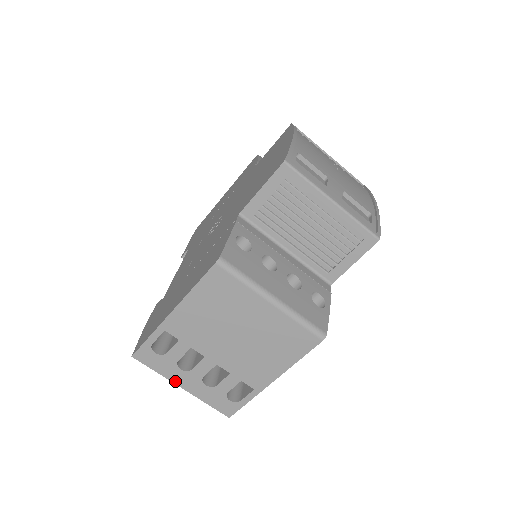
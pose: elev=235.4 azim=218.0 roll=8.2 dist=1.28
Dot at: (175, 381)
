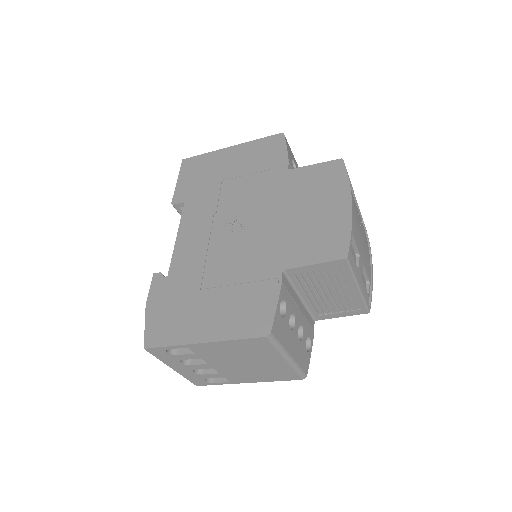
Dot at: (170, 365)
